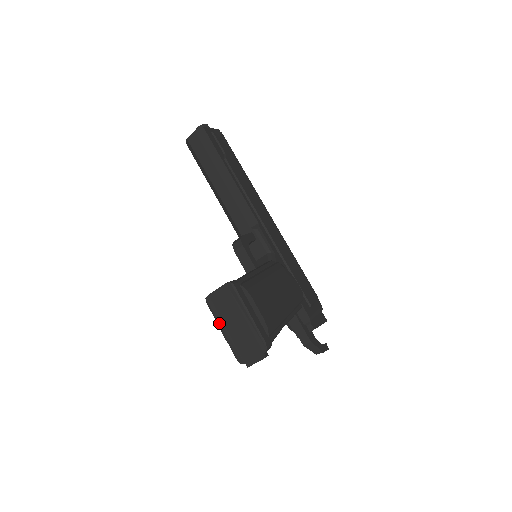
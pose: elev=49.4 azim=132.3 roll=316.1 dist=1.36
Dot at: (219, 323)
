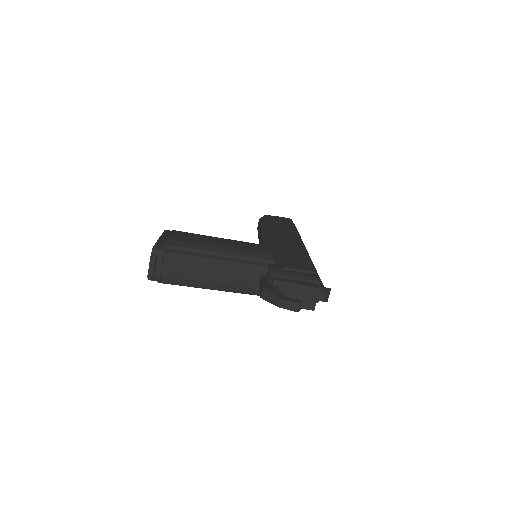
Dot at: occluded
